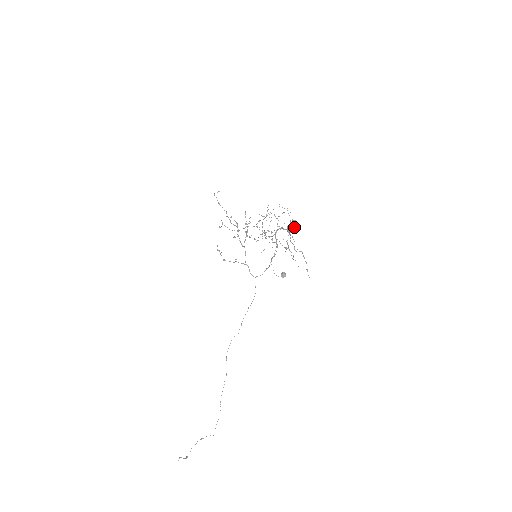
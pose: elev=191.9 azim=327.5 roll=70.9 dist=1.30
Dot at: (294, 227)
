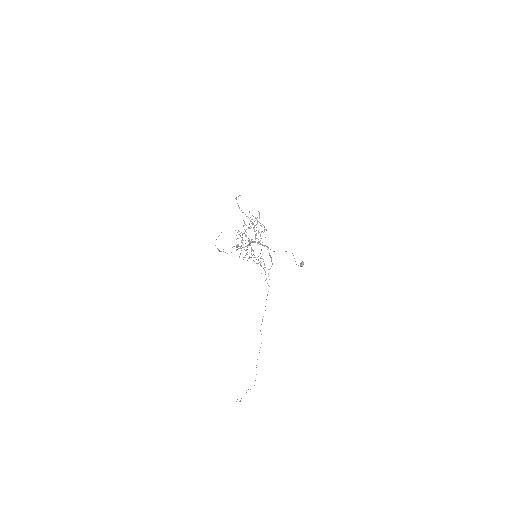
Dot at: occluded
